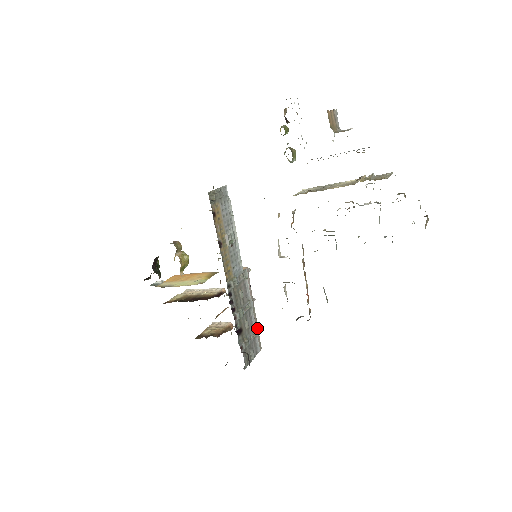
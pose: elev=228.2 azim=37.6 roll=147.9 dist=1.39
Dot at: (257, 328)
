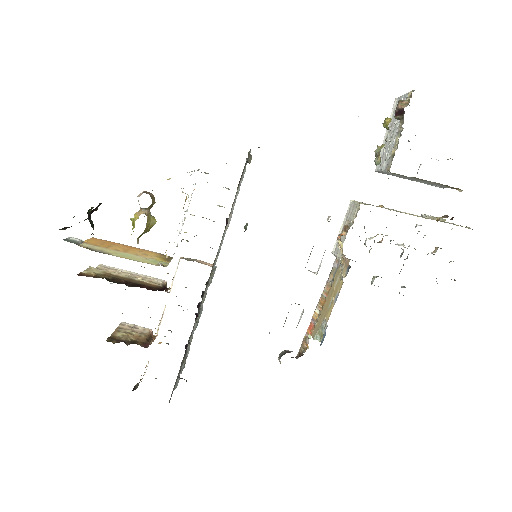
Dot at: occluded
